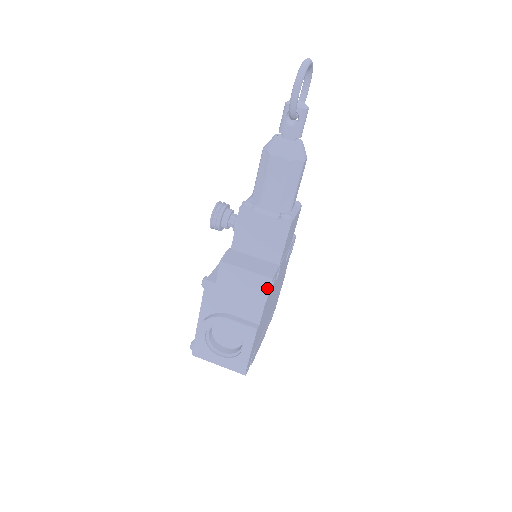
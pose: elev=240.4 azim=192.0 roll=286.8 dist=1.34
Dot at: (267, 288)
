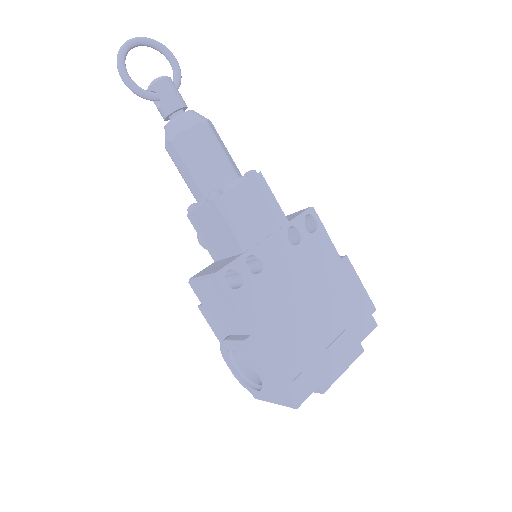
Dot at: (220, 286)
